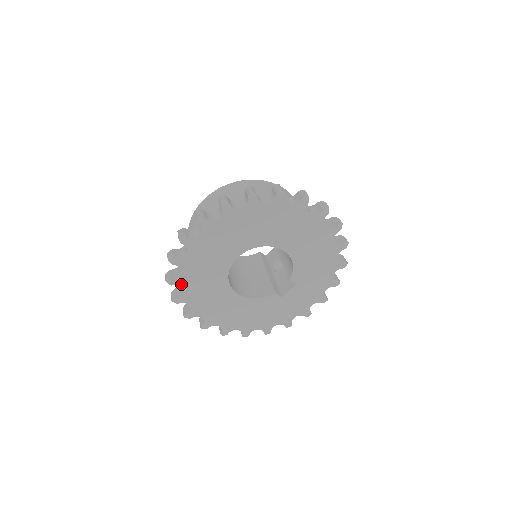
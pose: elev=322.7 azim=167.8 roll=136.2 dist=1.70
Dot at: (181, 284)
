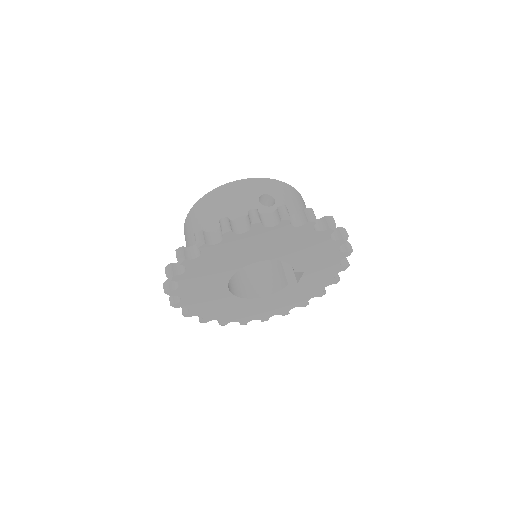
Dot at: (196, 313)
